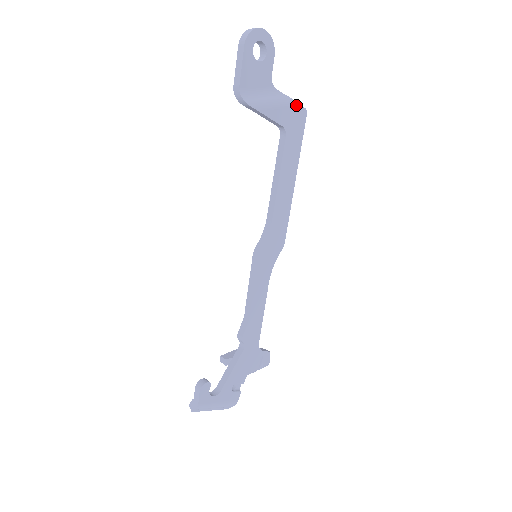
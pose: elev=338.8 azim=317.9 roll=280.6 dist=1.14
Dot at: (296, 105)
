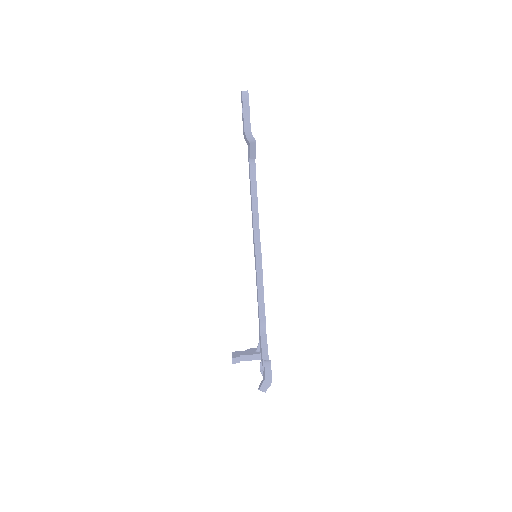
Dot at: occluded
